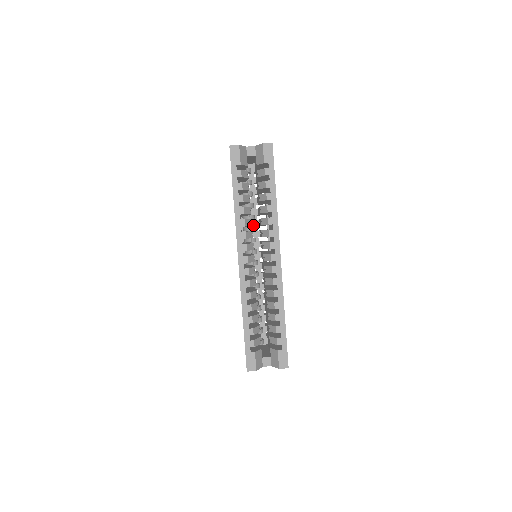
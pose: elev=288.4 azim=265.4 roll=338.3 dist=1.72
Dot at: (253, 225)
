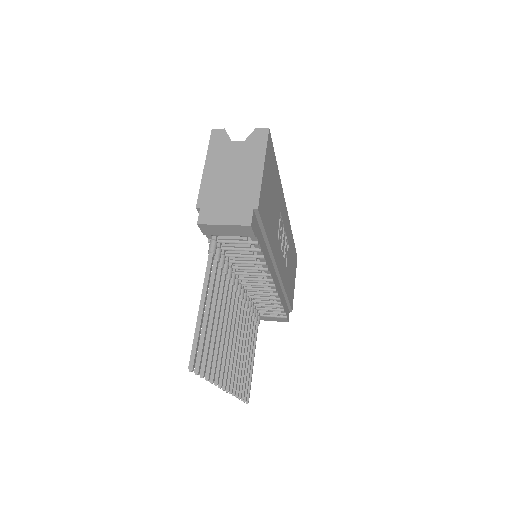
Dot at: occluded
